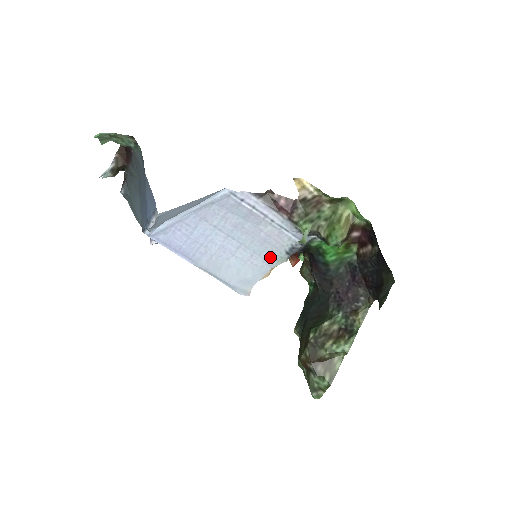
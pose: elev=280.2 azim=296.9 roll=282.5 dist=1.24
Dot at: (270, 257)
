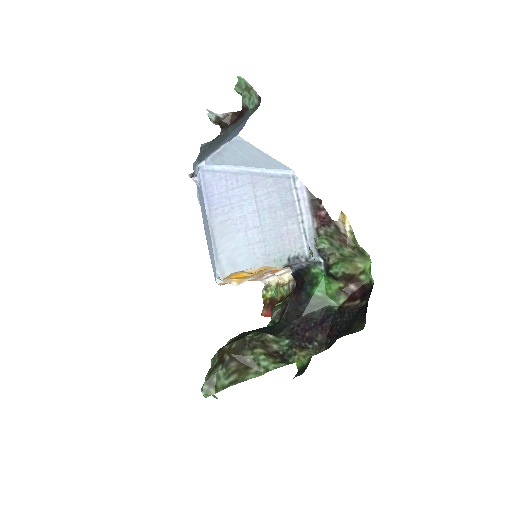
Dot at: (272, 254)
